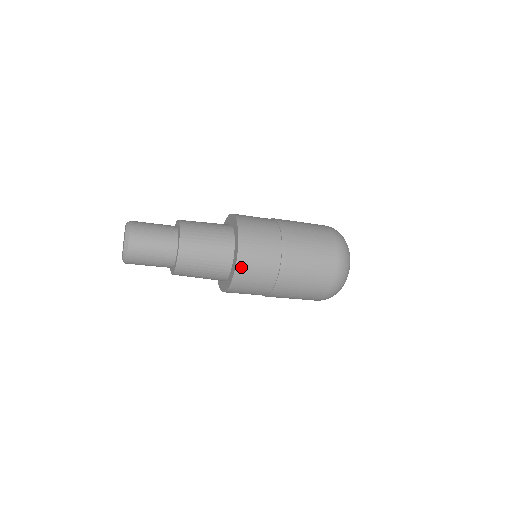
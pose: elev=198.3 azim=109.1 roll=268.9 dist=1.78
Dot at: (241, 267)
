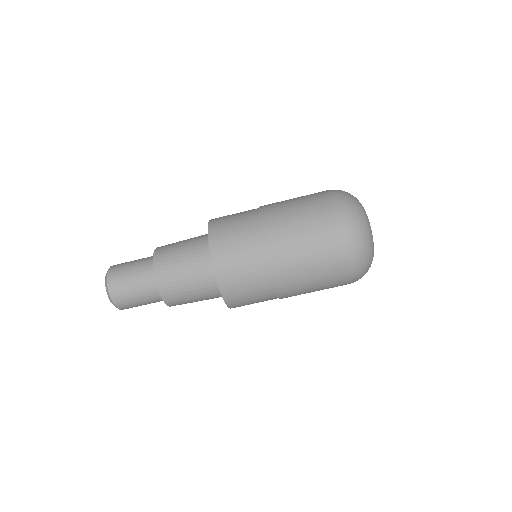
Dot at: (214, 230)
